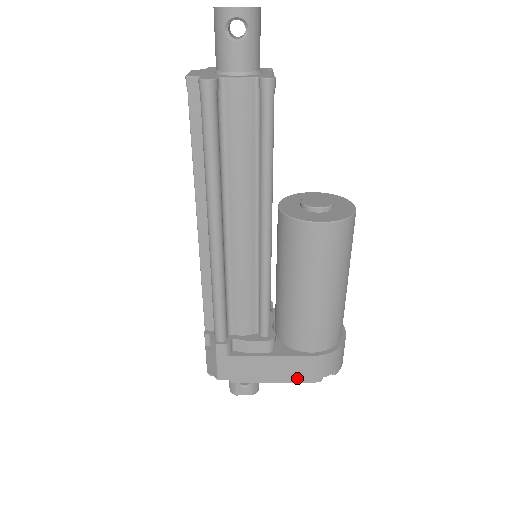
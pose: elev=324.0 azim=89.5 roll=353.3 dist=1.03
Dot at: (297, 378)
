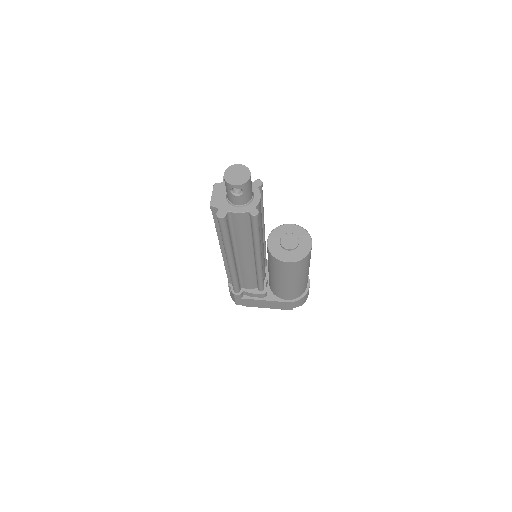
Dot at: (279, 308)
